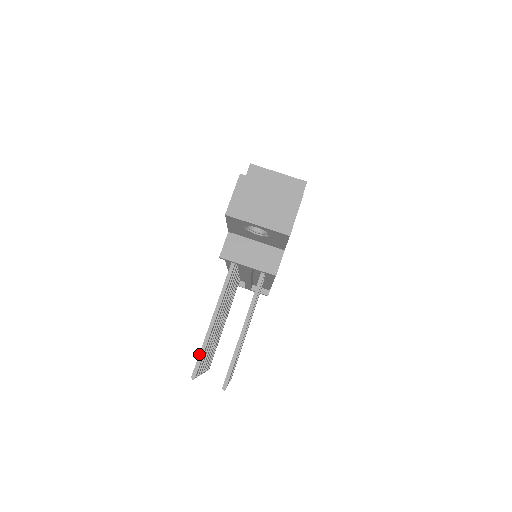
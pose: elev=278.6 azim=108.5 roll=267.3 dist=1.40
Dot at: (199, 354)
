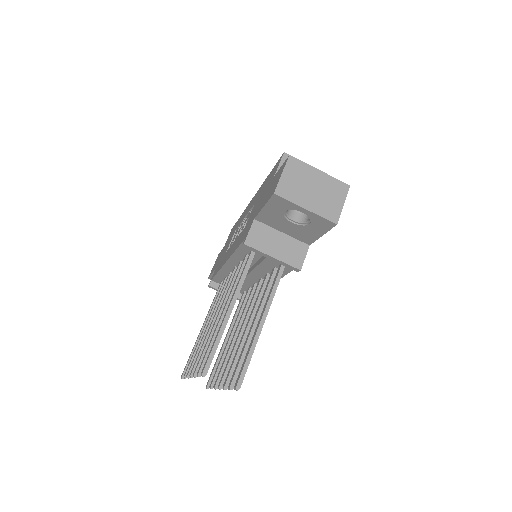
Dot at: (212, 348)
